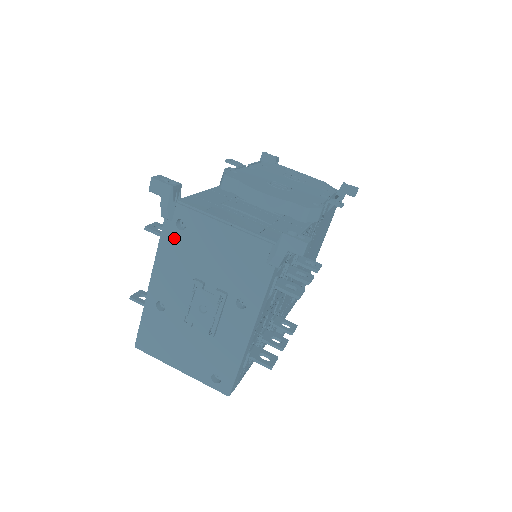
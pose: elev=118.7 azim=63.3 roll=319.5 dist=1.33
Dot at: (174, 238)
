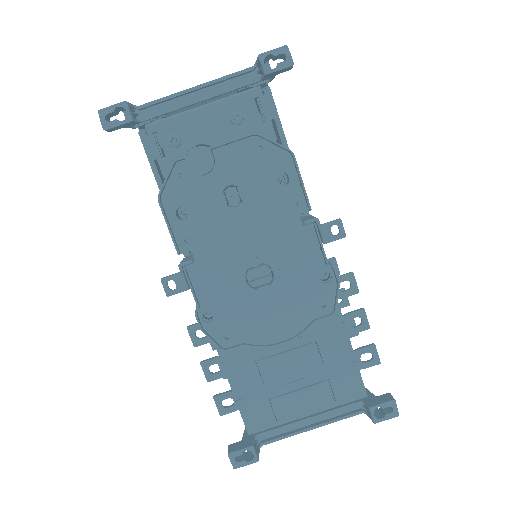
Dot at: occluded
